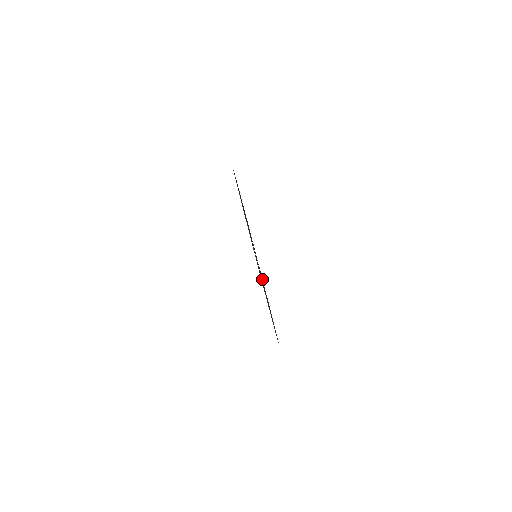
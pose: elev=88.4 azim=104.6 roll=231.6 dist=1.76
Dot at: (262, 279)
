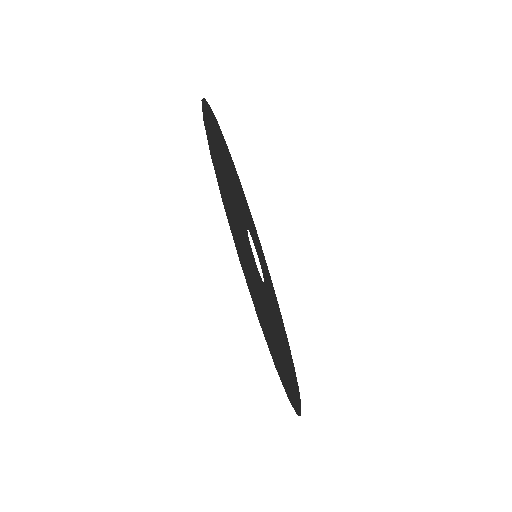
Dot at: (259, 245)
